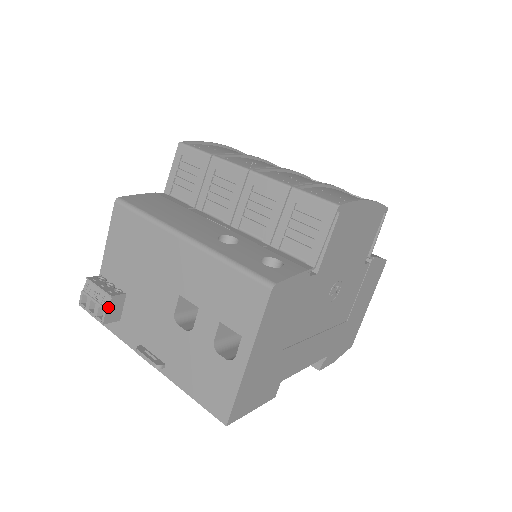
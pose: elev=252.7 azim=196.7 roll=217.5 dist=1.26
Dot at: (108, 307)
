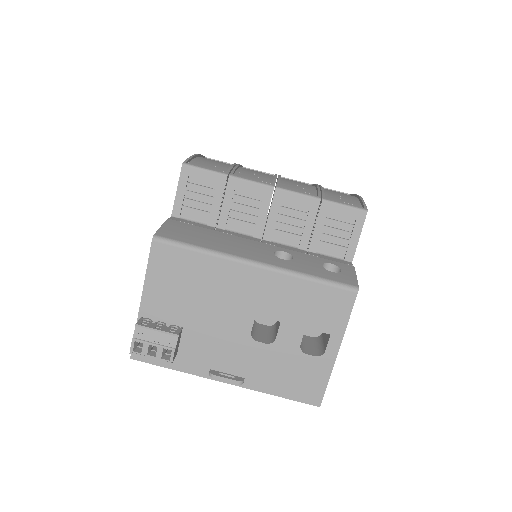
Dot at: (176, 346)
